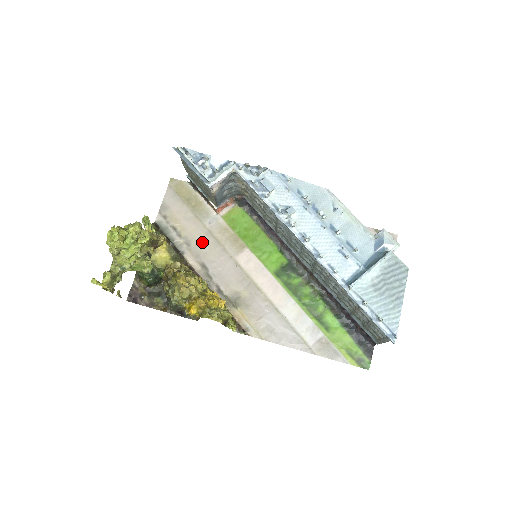
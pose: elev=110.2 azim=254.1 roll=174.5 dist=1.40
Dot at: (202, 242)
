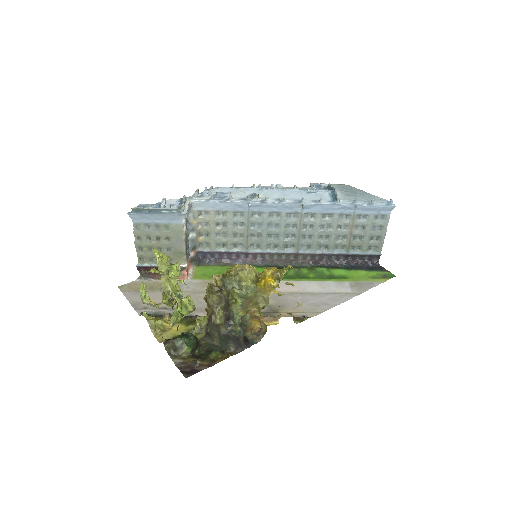
Dot at: (197, 300)
